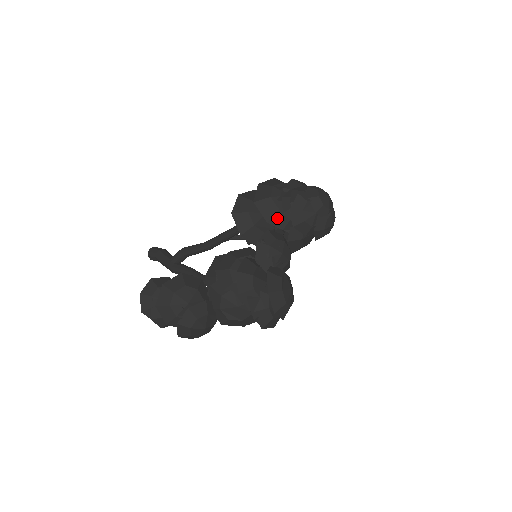
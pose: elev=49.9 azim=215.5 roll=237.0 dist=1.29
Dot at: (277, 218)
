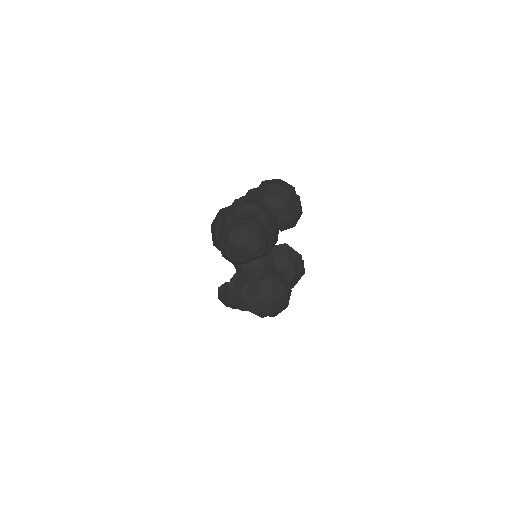
Dot at: occluded
